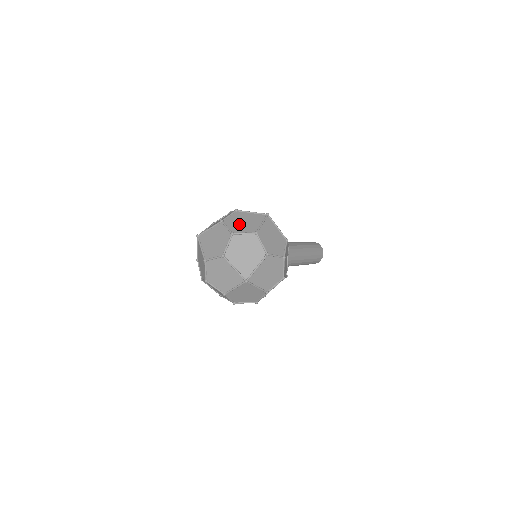
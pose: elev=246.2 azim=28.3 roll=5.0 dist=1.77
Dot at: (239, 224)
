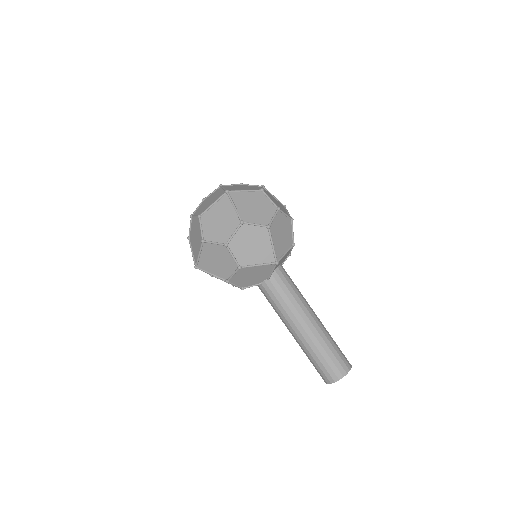
Dot at: occluded
